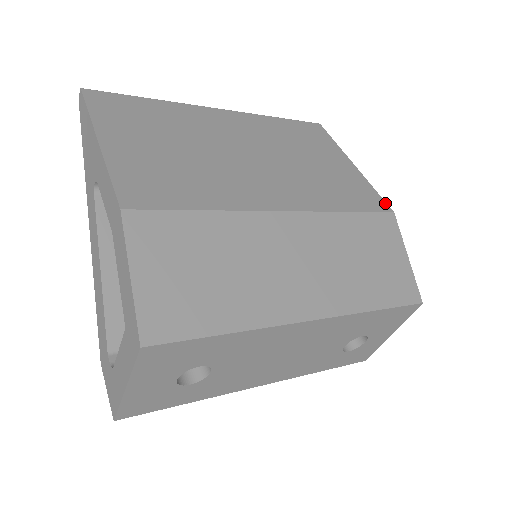
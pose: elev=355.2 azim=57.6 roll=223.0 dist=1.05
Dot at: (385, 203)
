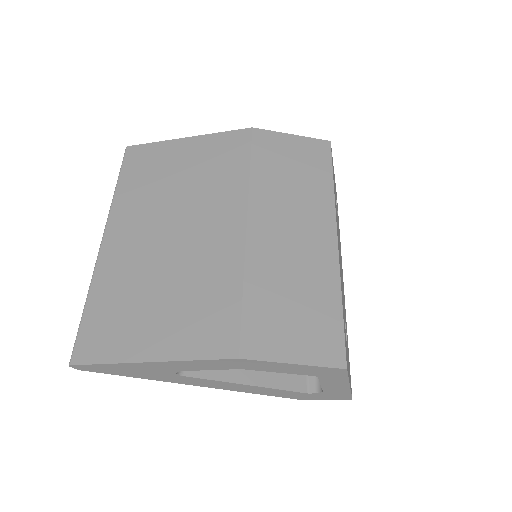
Dot at: (240, 130)
